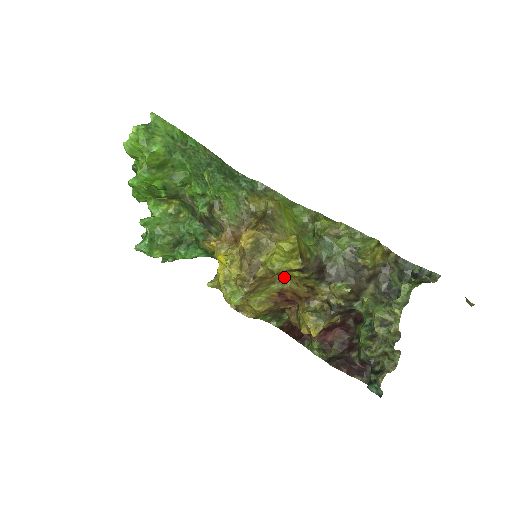
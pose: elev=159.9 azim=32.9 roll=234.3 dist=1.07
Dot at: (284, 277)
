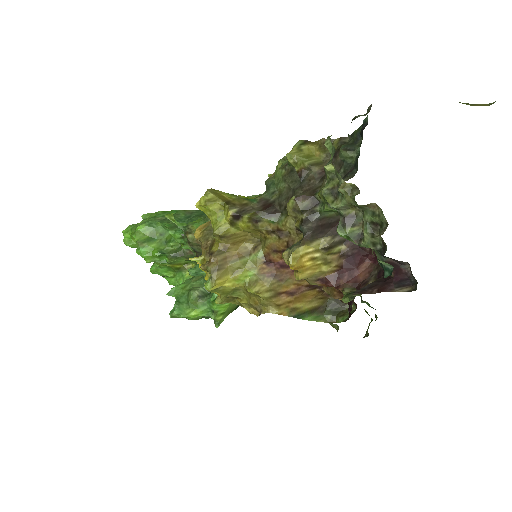
Dot at: (257, 243)
